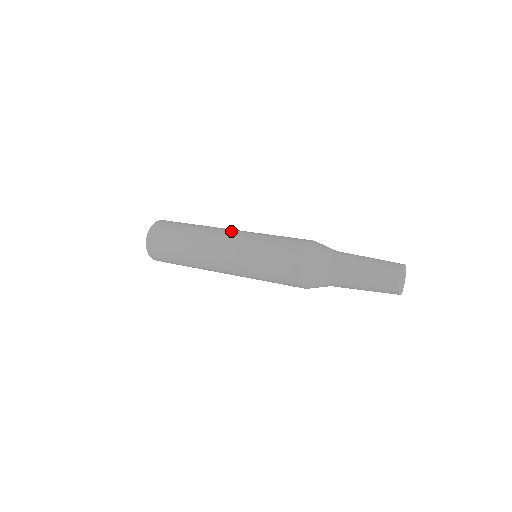
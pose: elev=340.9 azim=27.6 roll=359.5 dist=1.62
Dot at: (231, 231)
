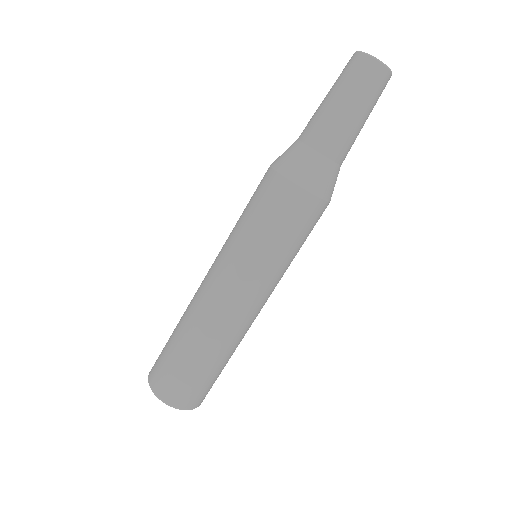
Dot at: (208, 274)
